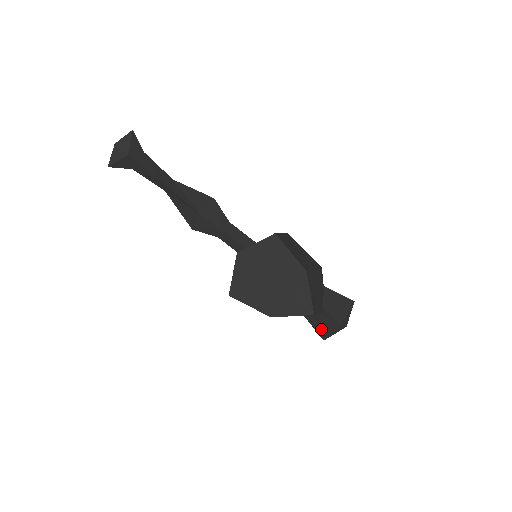
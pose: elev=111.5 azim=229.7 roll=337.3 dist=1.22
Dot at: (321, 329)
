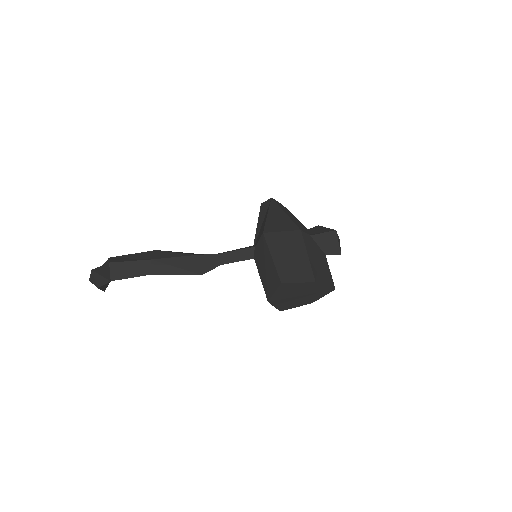
Dot at: occluded
